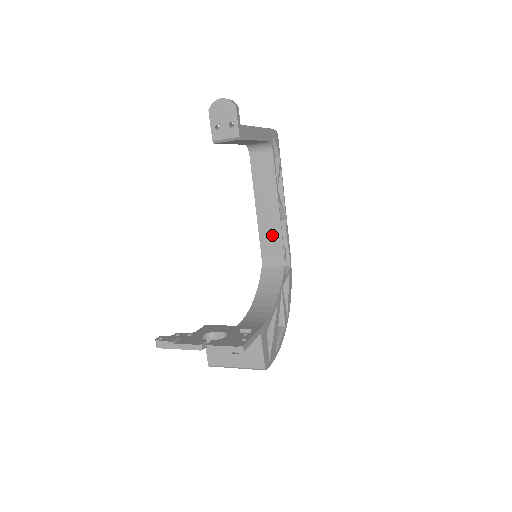
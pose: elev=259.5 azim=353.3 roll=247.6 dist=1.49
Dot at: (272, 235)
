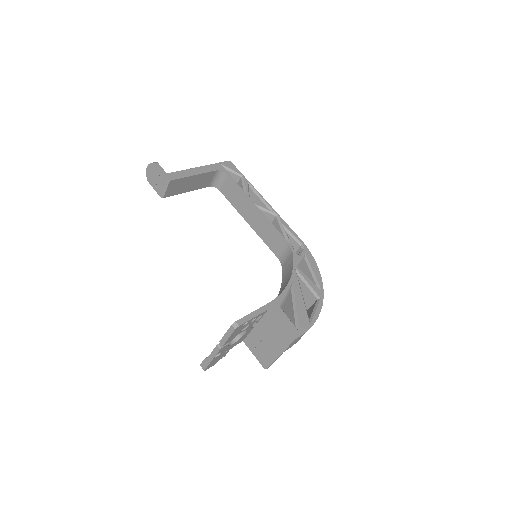
Dot at: (270, 234)
